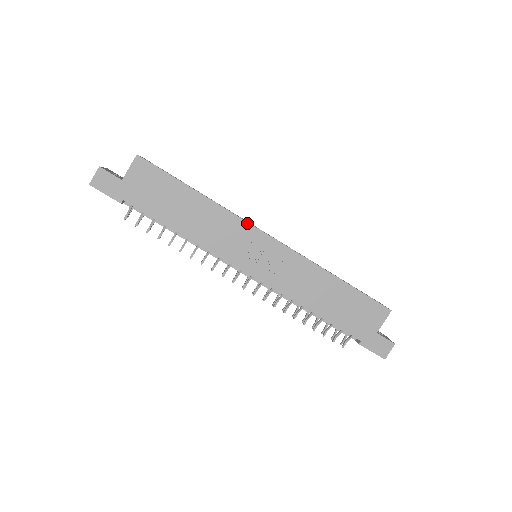
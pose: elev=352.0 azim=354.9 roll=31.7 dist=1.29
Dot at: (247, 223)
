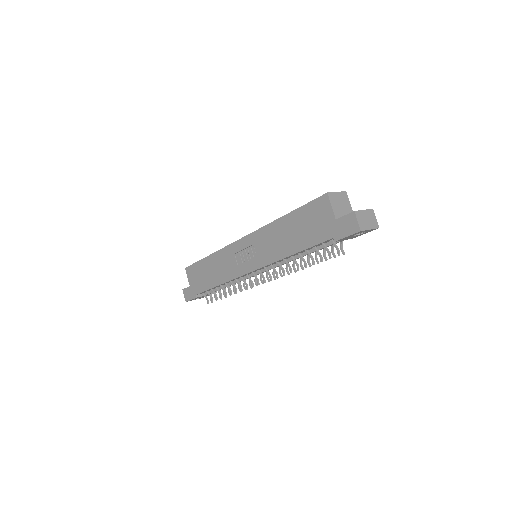
Dot at: (230, 245)
